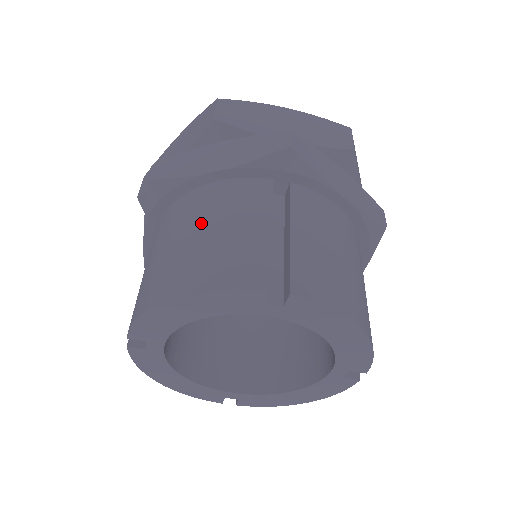
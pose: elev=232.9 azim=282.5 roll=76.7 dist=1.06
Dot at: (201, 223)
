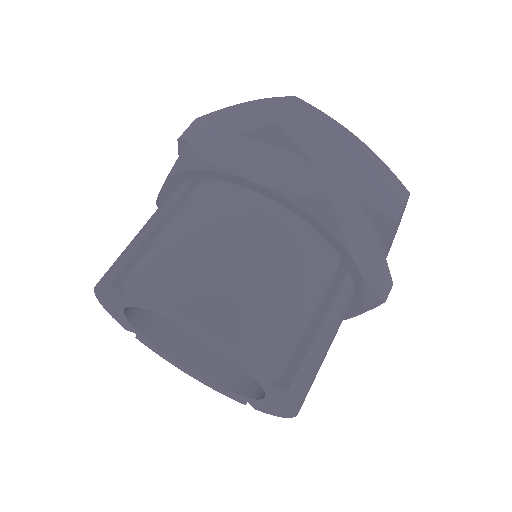
Dot at: occluded
